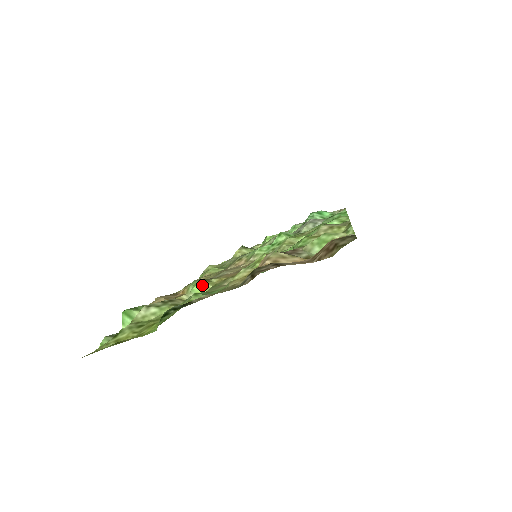
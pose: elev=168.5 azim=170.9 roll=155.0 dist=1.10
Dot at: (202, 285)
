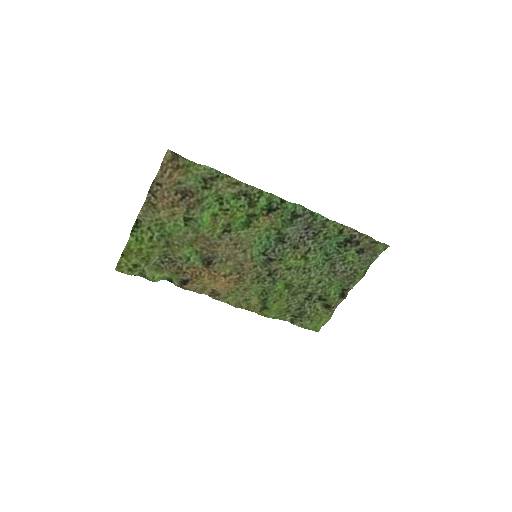
Dot at: (190, 250)
